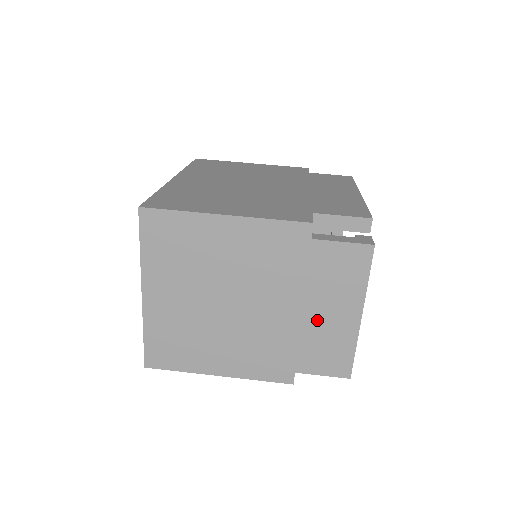
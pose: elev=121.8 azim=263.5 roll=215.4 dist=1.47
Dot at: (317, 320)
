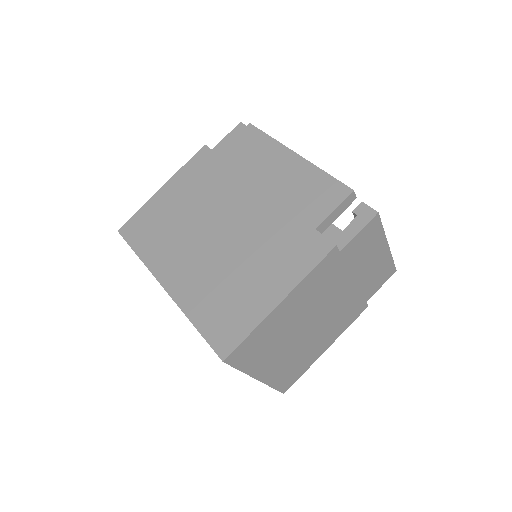
Dot at: (365, 274)
